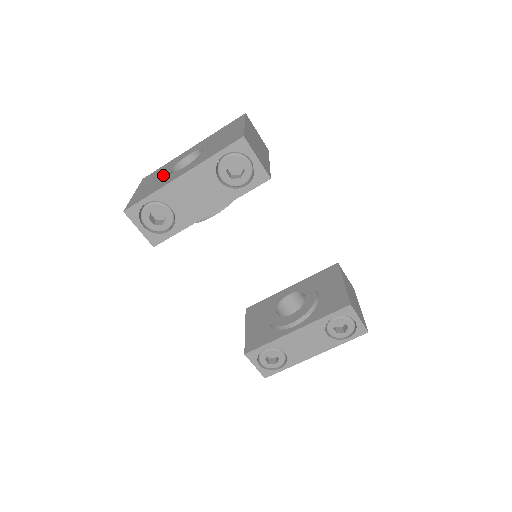
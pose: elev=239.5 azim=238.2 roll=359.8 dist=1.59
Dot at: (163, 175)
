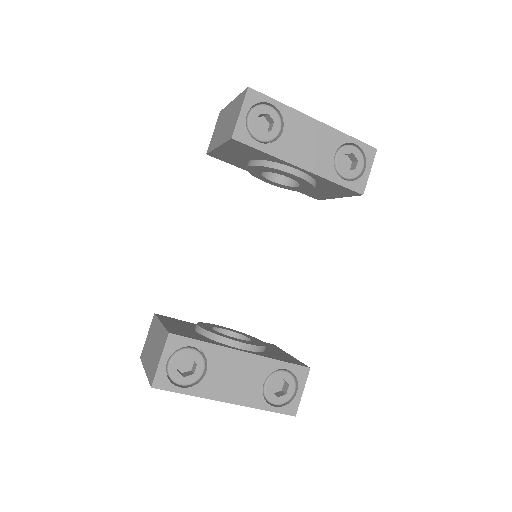
Dot at: occluded
